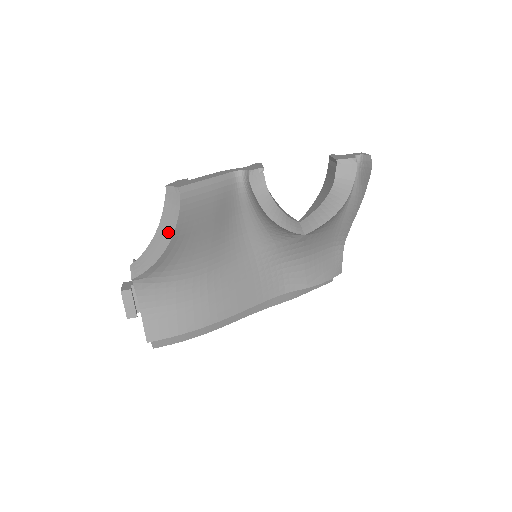
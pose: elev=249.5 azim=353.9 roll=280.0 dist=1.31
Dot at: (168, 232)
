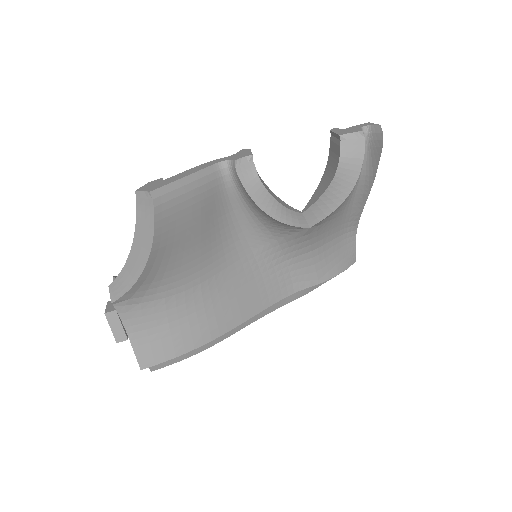
Dot at: (145, 246)
